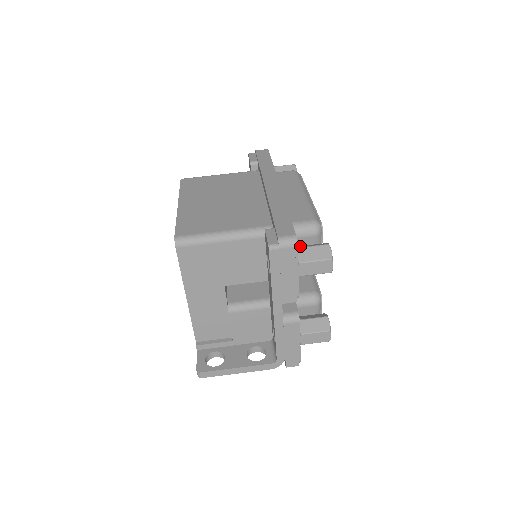
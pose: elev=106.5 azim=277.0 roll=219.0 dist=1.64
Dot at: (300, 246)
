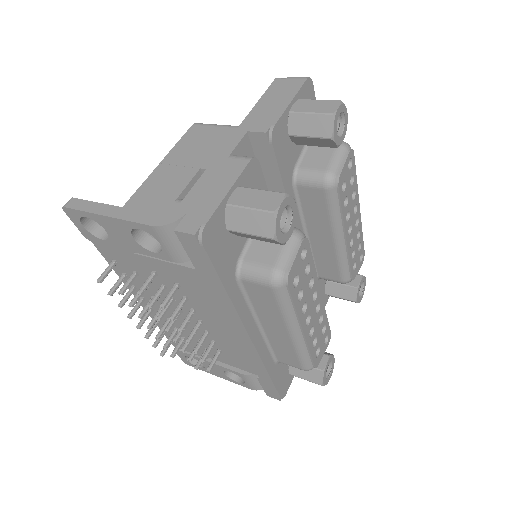
Dot at: occluded
